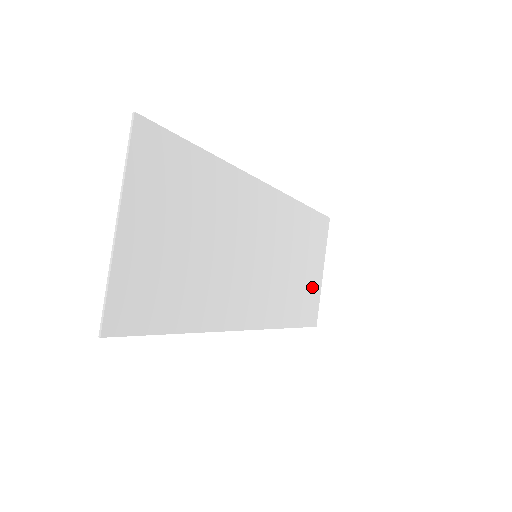
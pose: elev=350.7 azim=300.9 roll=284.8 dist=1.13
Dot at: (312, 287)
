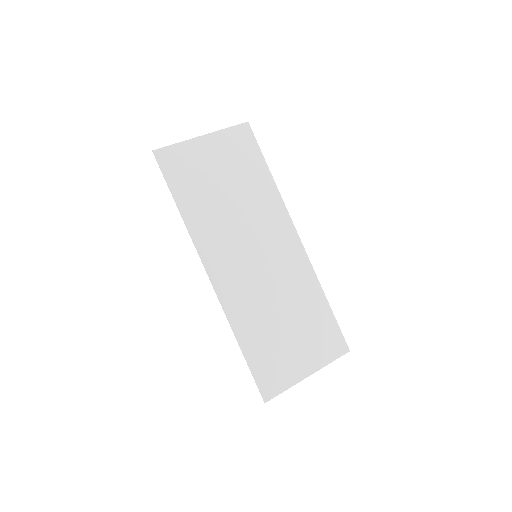
Dot at: (287, 363)
